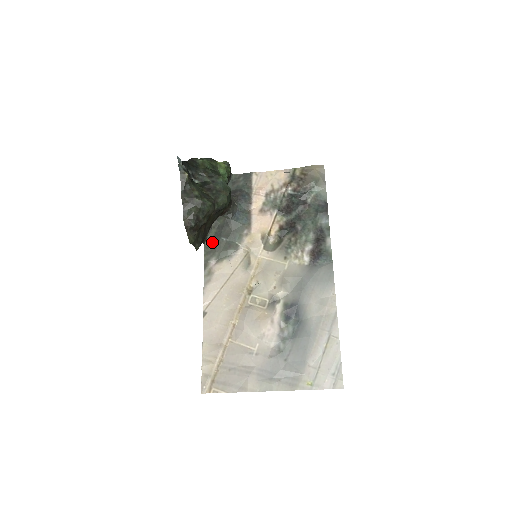
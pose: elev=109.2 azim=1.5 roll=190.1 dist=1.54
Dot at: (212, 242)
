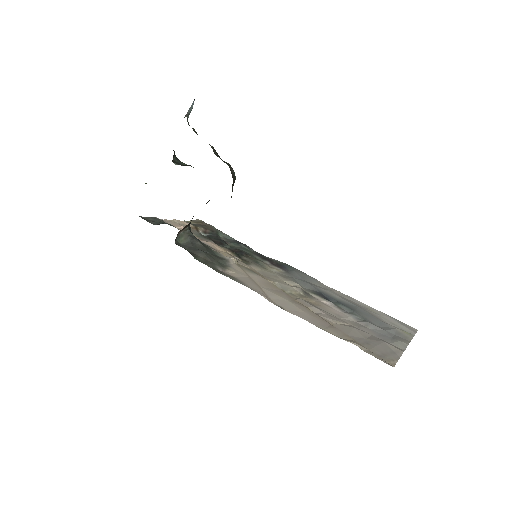
Dot at: (196, 255)
